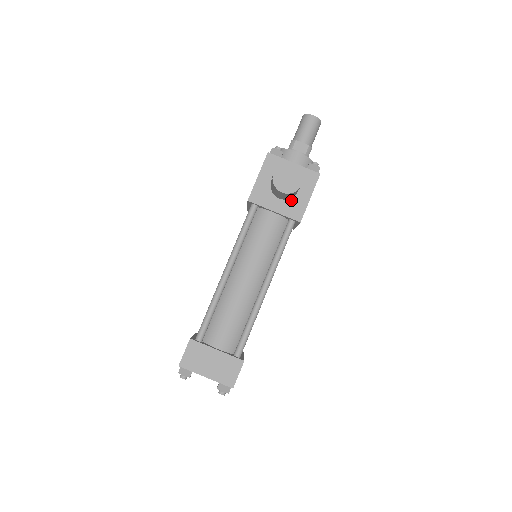
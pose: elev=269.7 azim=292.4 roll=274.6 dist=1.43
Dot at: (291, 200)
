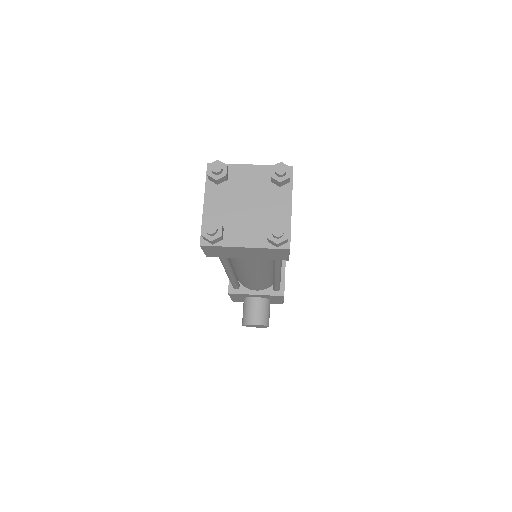
Dot at: occluded
